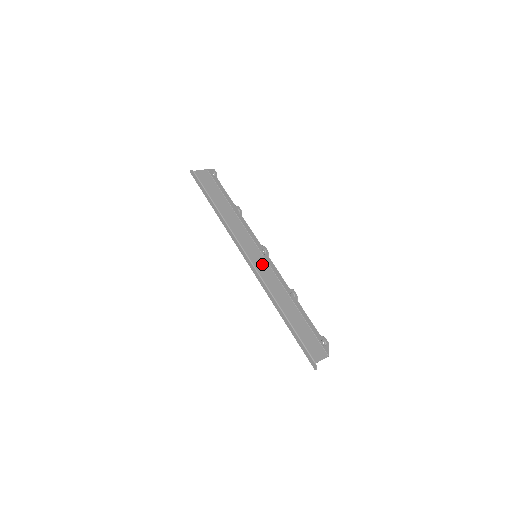
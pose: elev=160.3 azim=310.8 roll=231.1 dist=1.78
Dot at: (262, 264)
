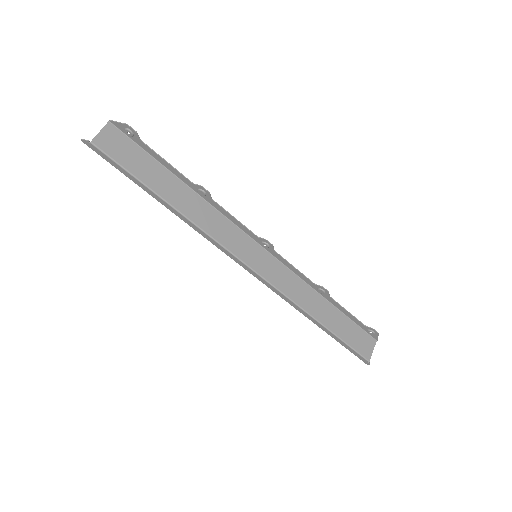
Dot at: (268, 264)
